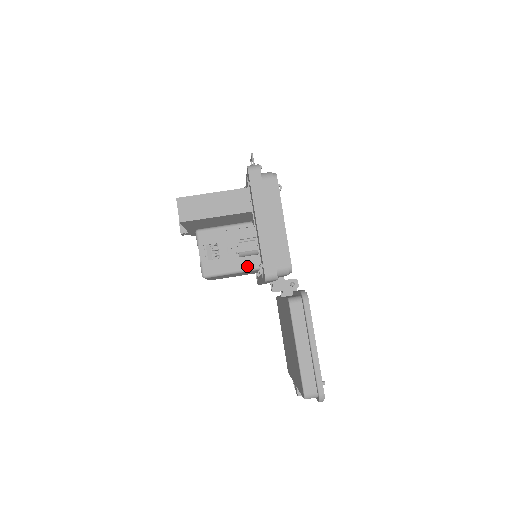
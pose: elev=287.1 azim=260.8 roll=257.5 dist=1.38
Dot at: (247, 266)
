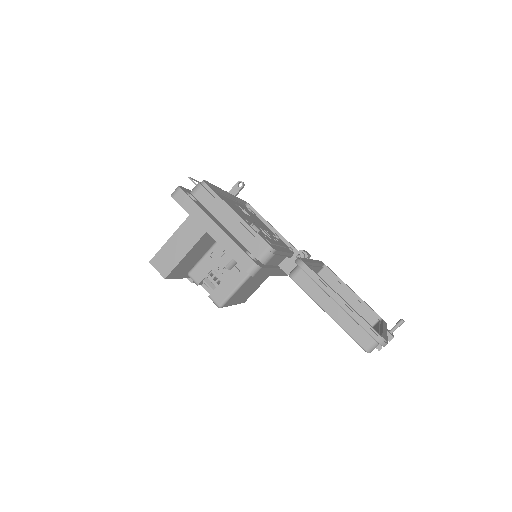
Dot at: (246, 272)
